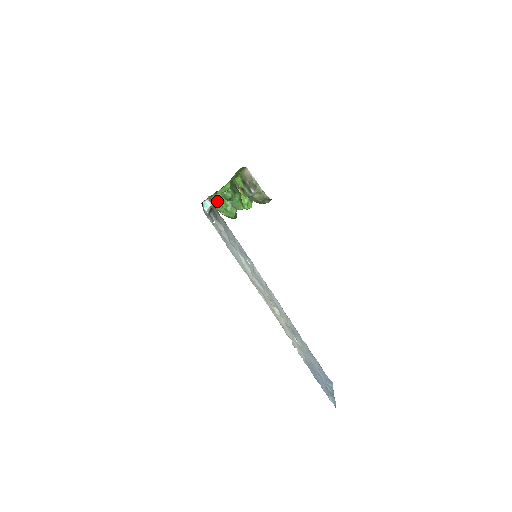
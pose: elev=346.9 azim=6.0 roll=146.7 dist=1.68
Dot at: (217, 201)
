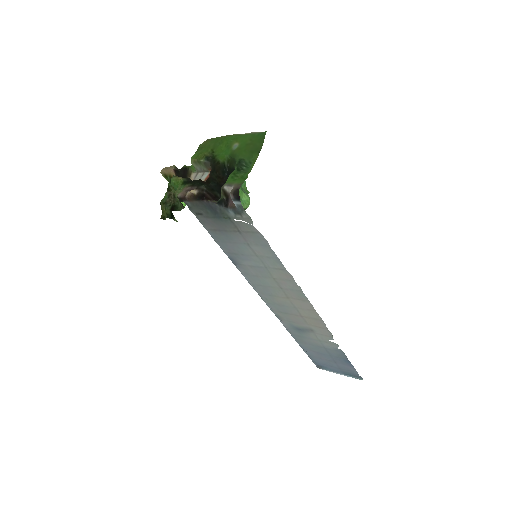
Dot at: occluded
